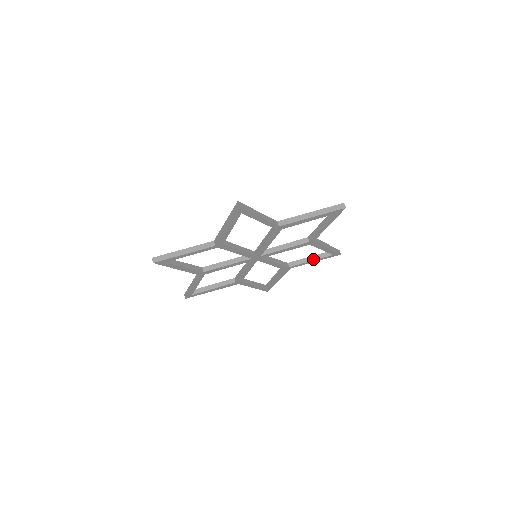
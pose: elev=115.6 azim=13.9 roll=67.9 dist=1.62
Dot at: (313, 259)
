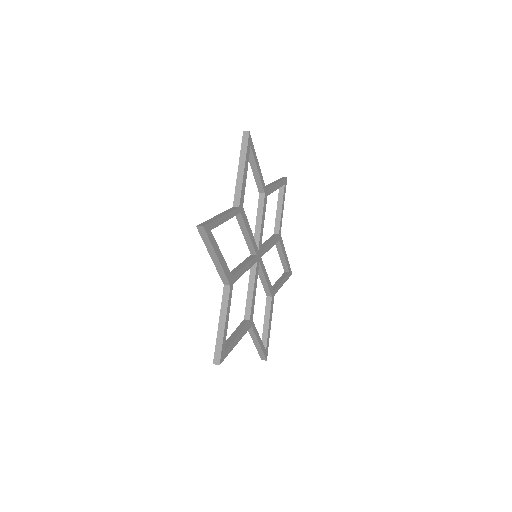
Dot at: (259, 337)
